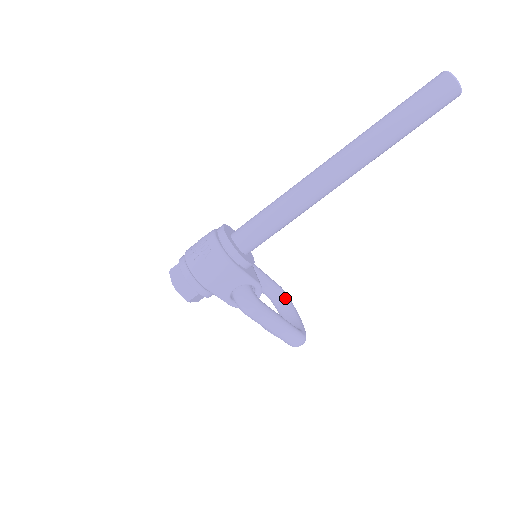
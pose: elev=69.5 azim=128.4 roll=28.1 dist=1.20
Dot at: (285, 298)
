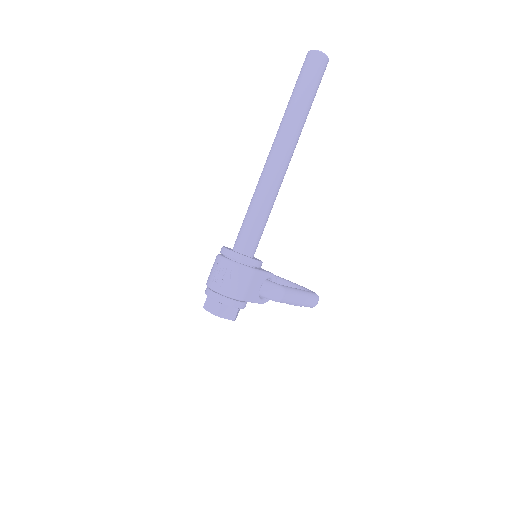
Dot at: (280, 279)
